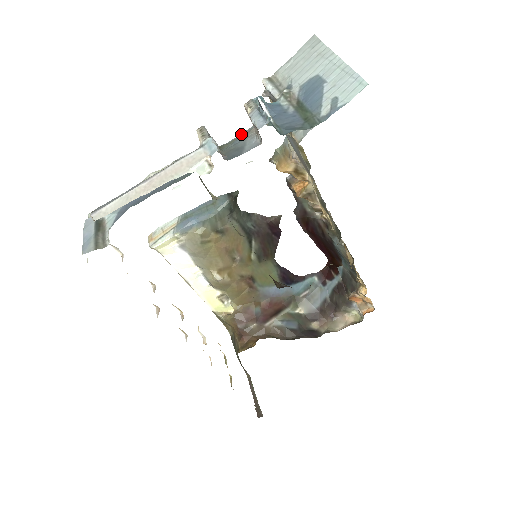
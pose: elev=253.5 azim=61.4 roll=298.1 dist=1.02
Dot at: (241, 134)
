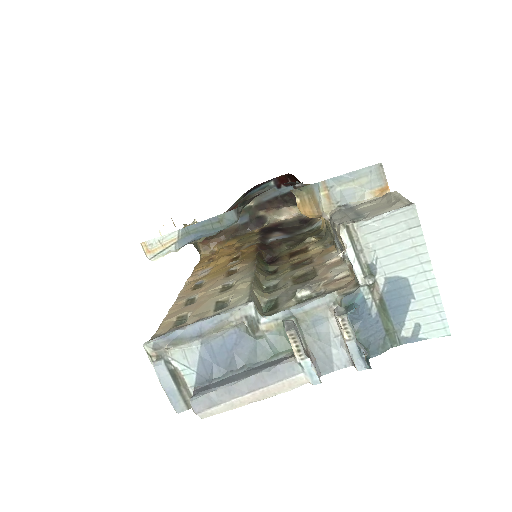
Dot at: (316, 304)
